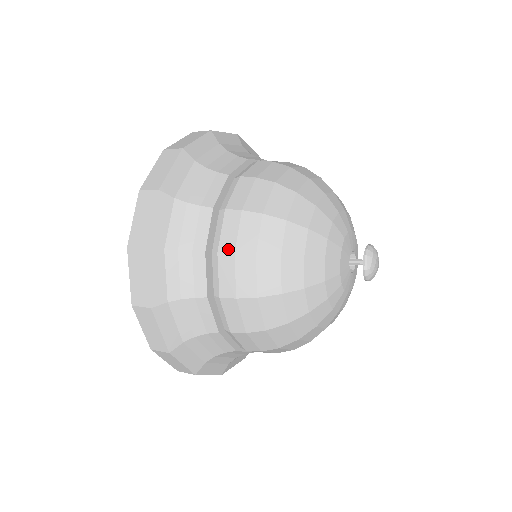
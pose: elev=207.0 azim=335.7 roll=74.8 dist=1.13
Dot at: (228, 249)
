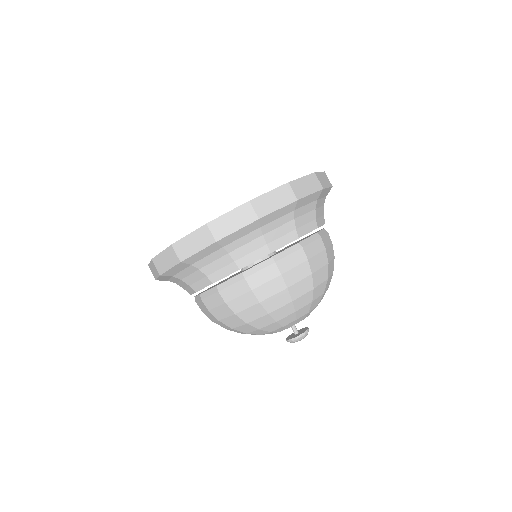
Dot at: (252, 284)
